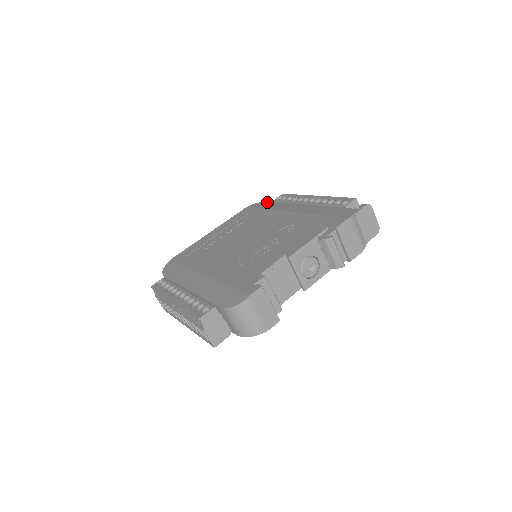
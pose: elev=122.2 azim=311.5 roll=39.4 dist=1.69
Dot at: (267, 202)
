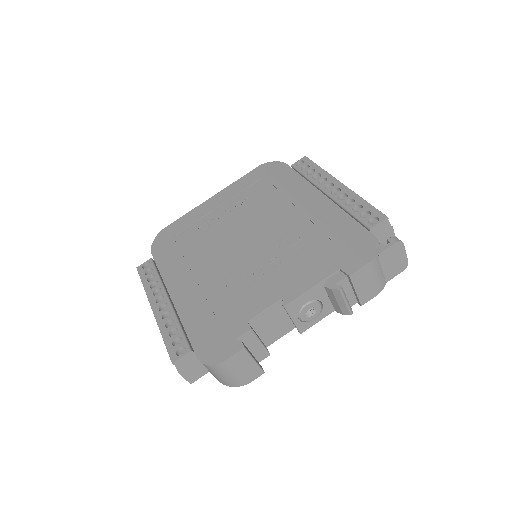
Dot at: (284, 166)
